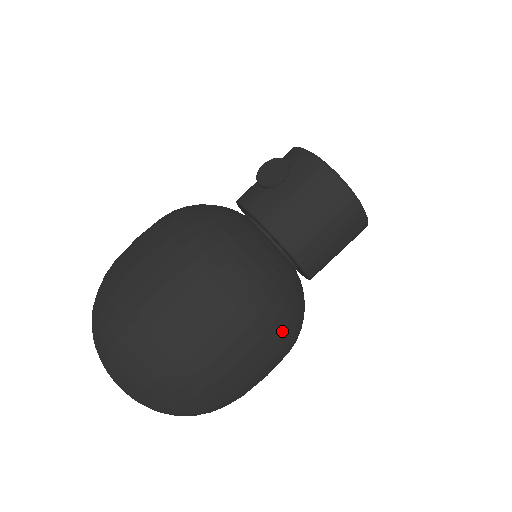
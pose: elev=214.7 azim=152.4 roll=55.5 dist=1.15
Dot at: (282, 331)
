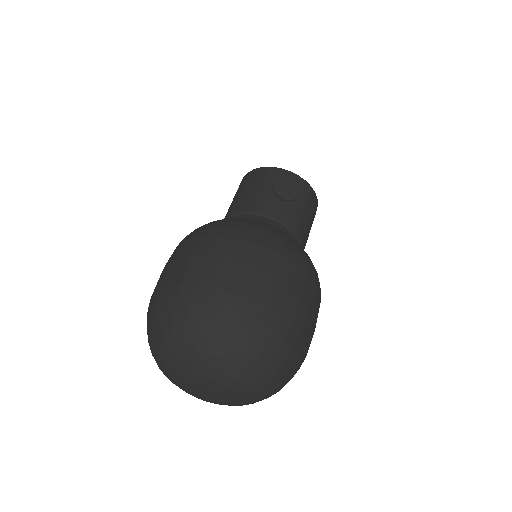
Dot at: occluded
